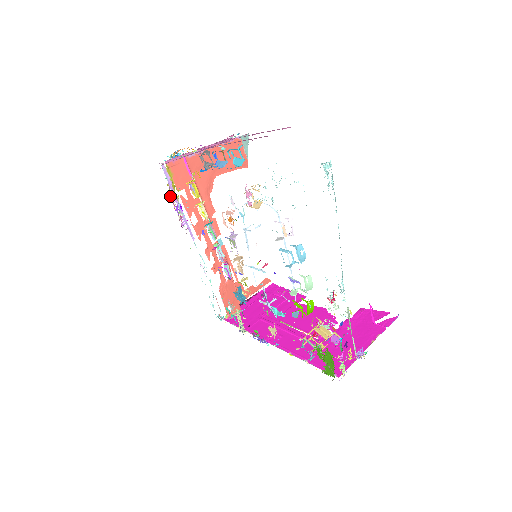
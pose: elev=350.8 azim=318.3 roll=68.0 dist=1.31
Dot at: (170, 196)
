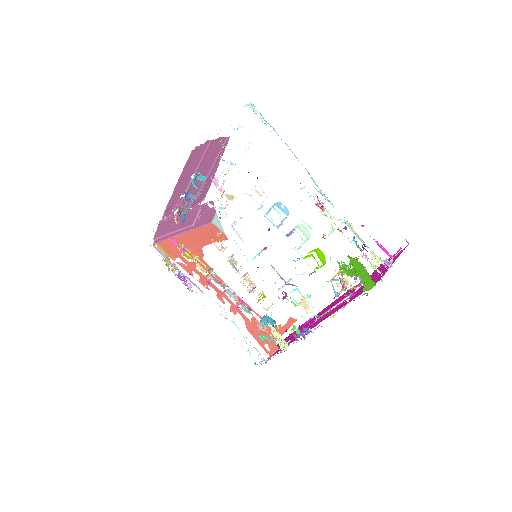
Dot at: (169, 270)
